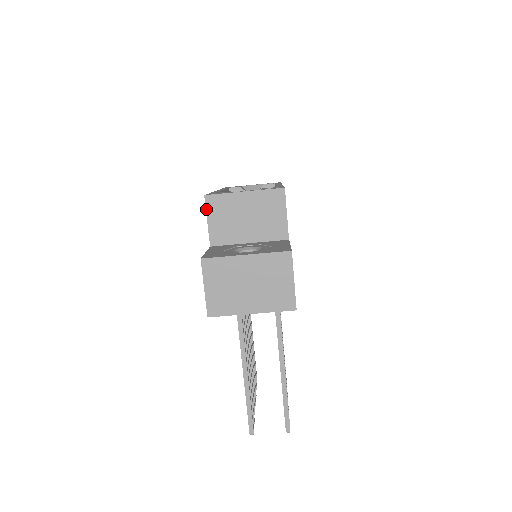
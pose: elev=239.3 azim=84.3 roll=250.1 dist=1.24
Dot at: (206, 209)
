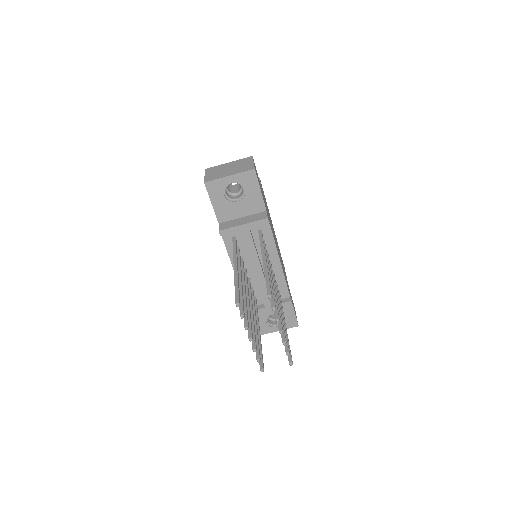
Dot at: occluded
